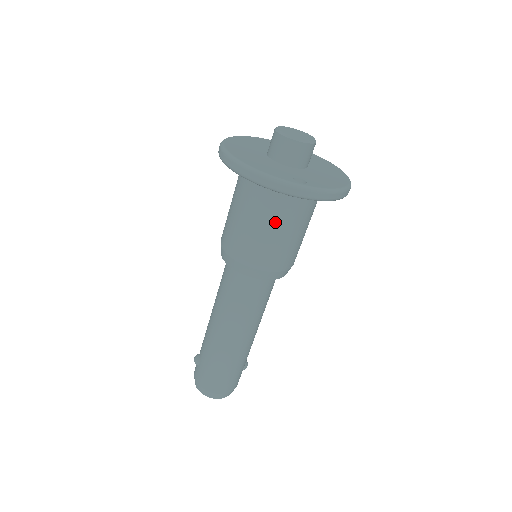
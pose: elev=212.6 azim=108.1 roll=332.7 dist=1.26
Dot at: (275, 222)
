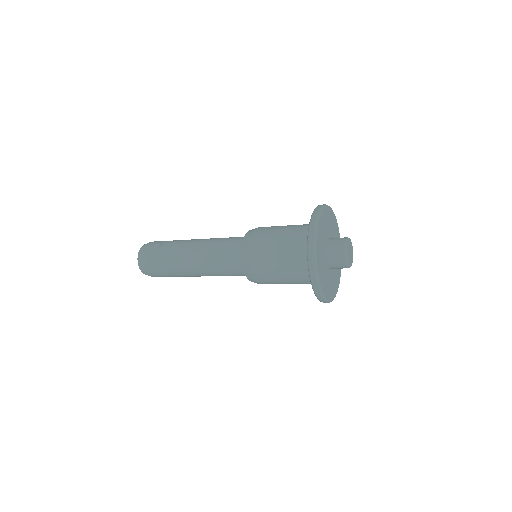
Dot at: (289, 275)
